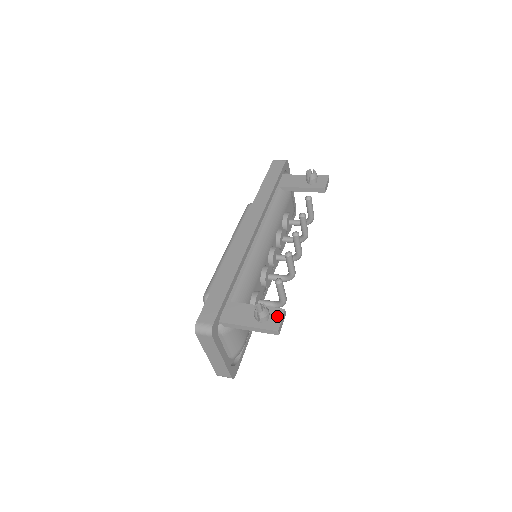
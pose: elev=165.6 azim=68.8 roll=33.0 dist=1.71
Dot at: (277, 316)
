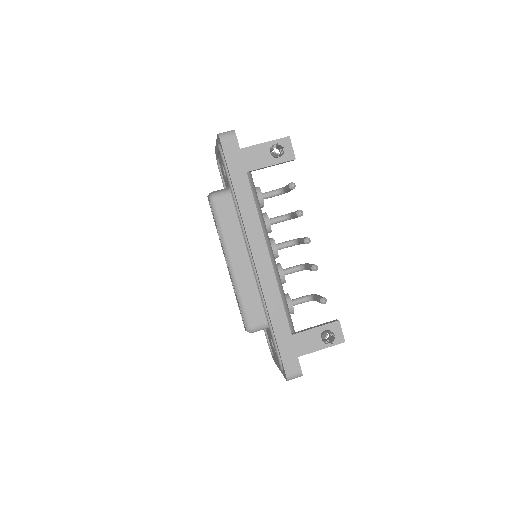
Dot at: (337, 330)
